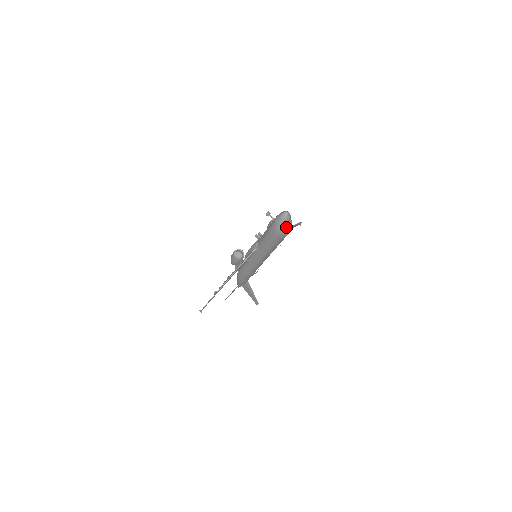
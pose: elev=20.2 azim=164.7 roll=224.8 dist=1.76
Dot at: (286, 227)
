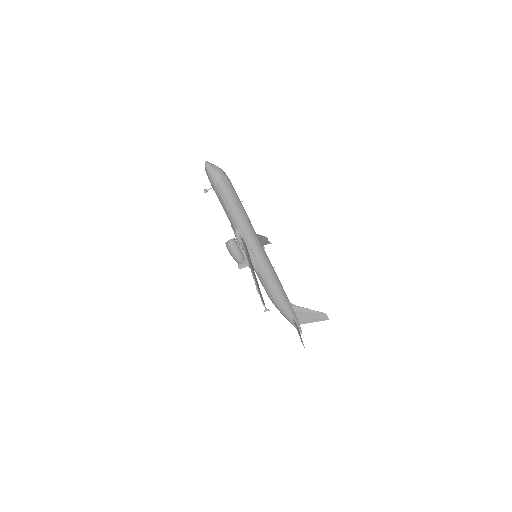
Dot at: (218, 170)
